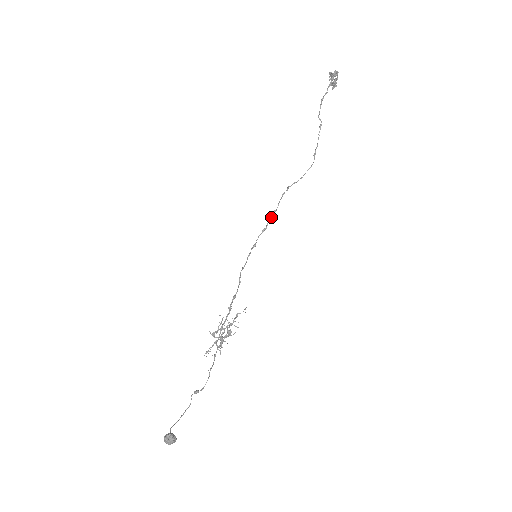
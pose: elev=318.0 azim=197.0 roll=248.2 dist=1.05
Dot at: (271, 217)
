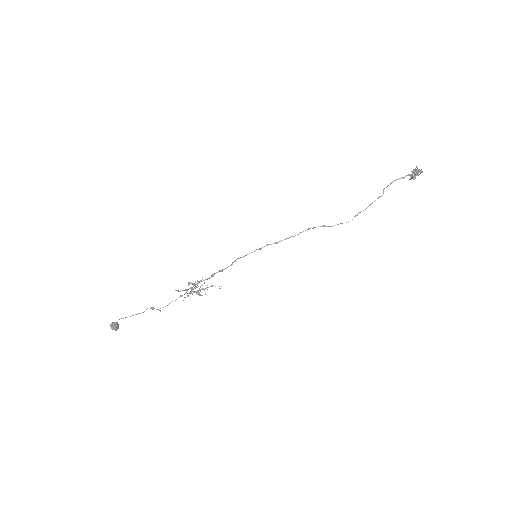
Dot at: (287, 238)
